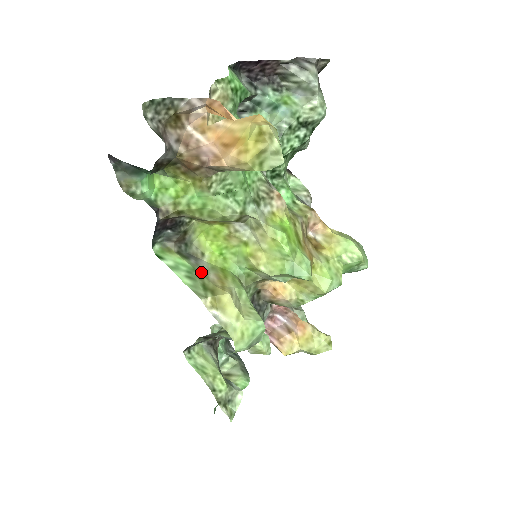
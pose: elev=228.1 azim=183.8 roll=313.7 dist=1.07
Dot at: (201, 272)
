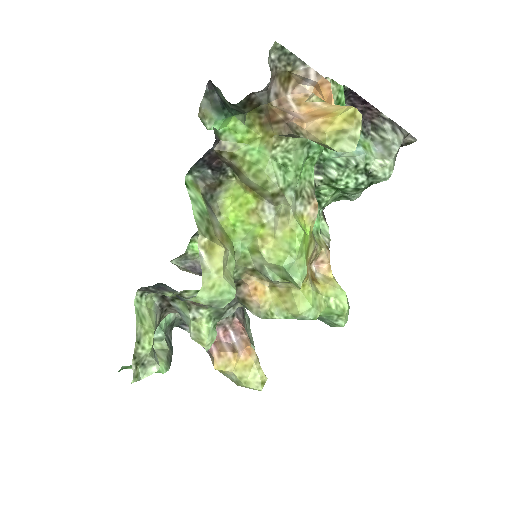
Dot at: (211, 220)
